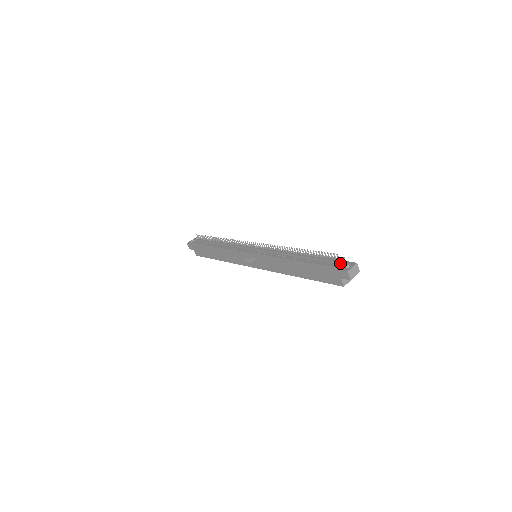
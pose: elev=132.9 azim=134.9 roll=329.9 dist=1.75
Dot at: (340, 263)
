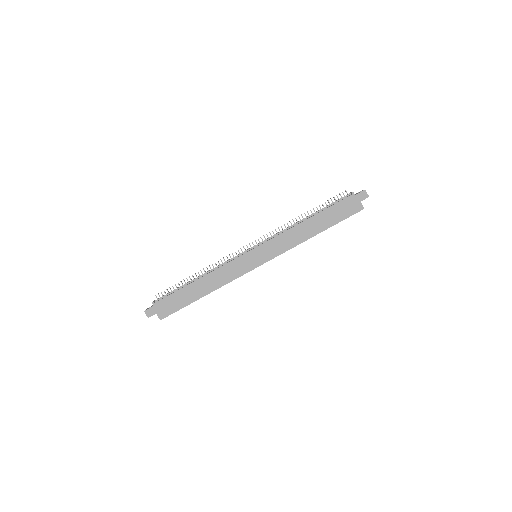
Dot at: occluded
